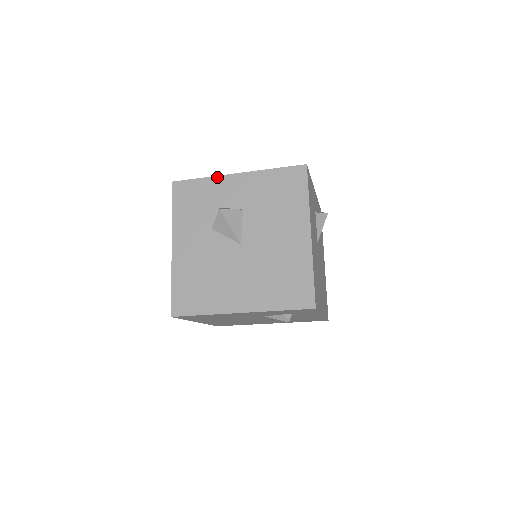
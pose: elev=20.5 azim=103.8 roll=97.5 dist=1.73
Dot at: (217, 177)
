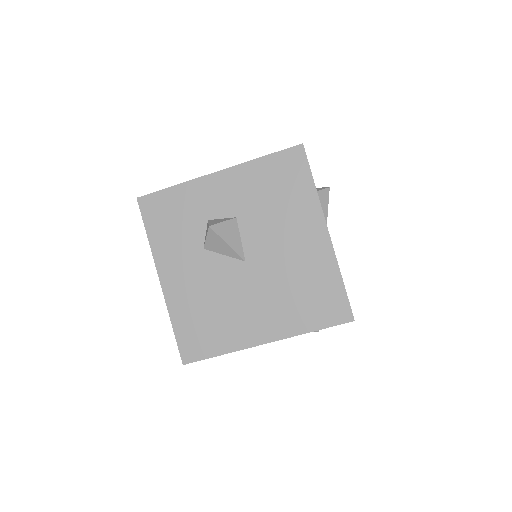
Dot at: (192, 181)
